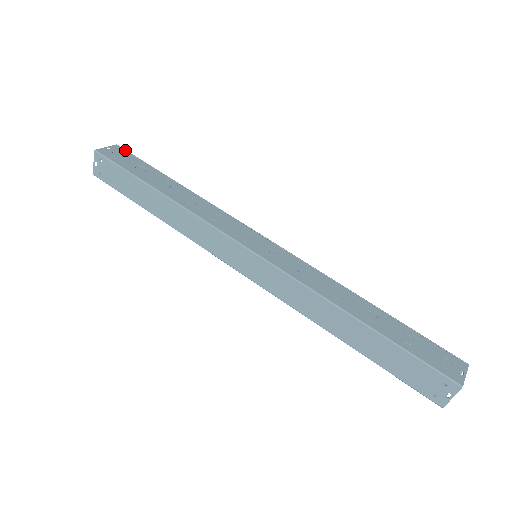
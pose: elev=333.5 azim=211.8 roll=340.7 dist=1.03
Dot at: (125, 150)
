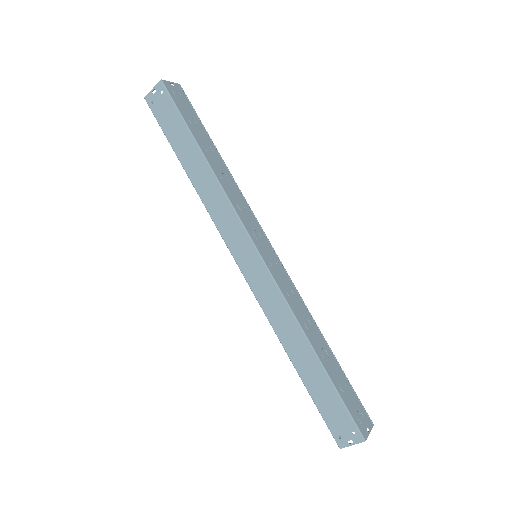
Dot at: (185, 94)
